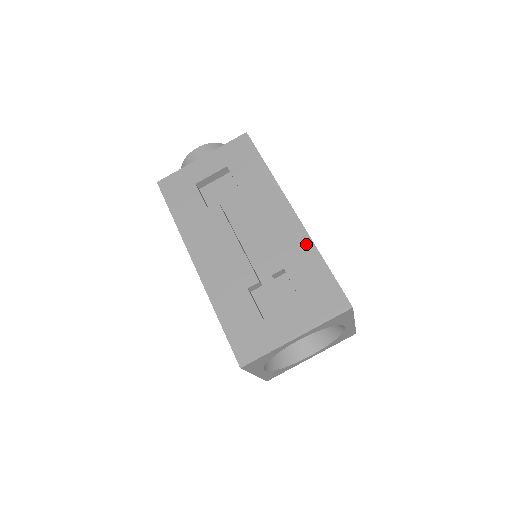
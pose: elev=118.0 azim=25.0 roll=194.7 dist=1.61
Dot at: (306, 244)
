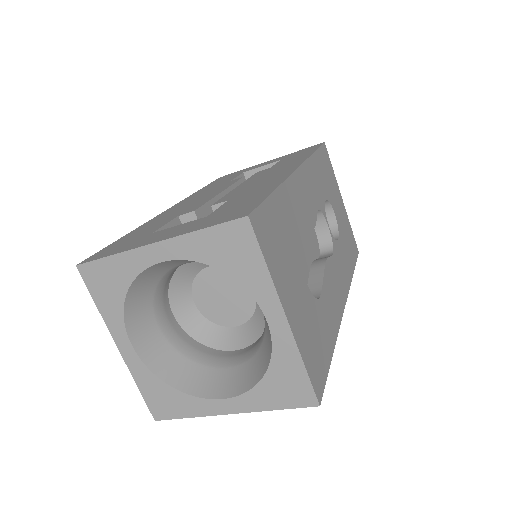
Dot at: (275, 182)
